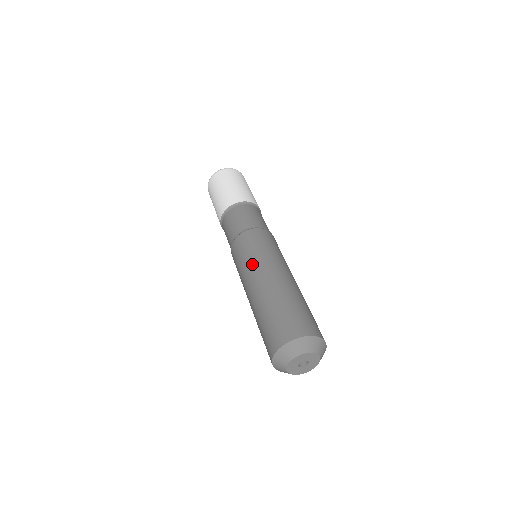
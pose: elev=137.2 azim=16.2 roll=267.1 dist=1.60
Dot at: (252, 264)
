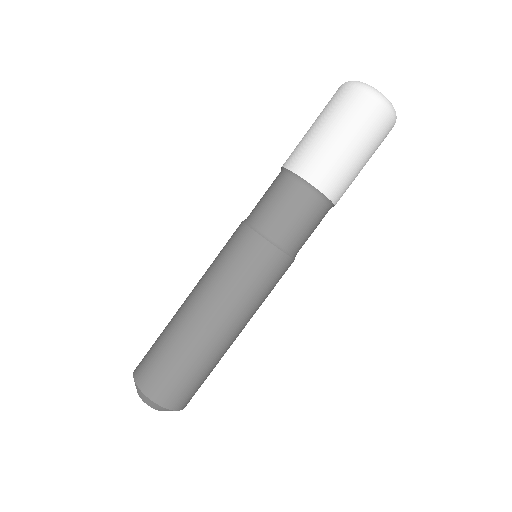
Dot at: (206, 271)
